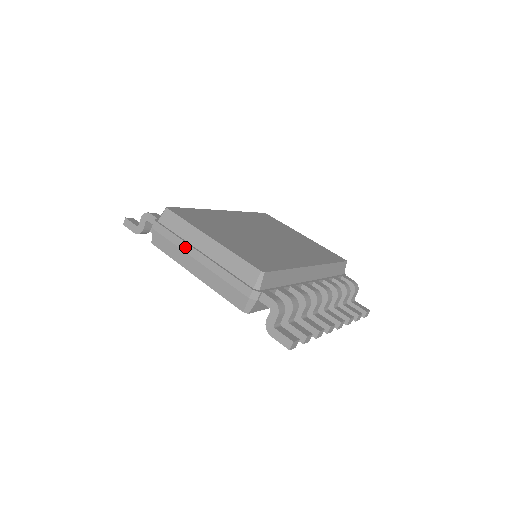
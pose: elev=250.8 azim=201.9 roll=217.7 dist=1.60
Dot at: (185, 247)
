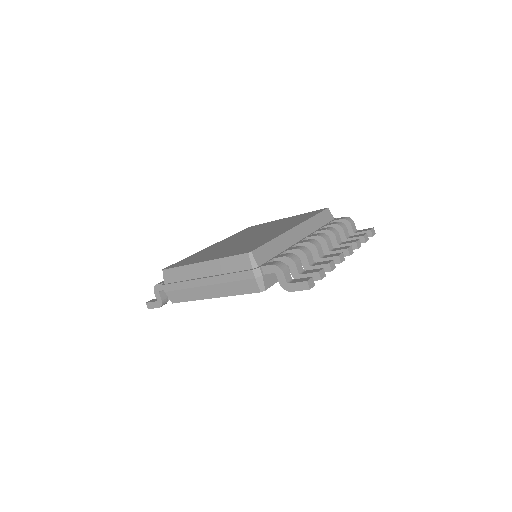
Dot at: (192, 284)
